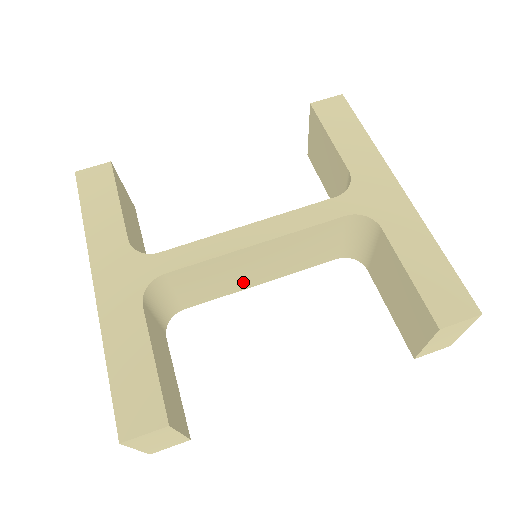
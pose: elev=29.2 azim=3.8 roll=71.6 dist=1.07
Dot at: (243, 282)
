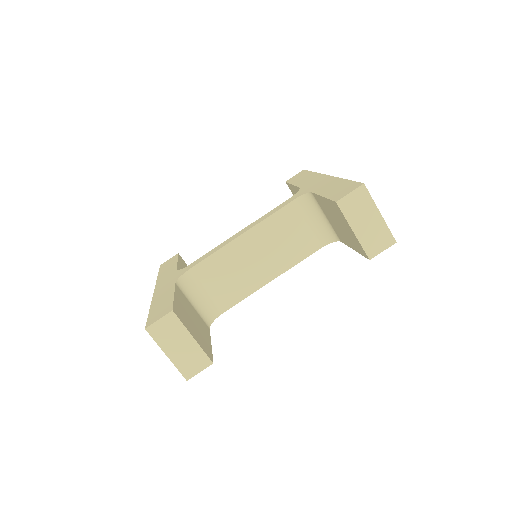
Dot at: (255, 279)
